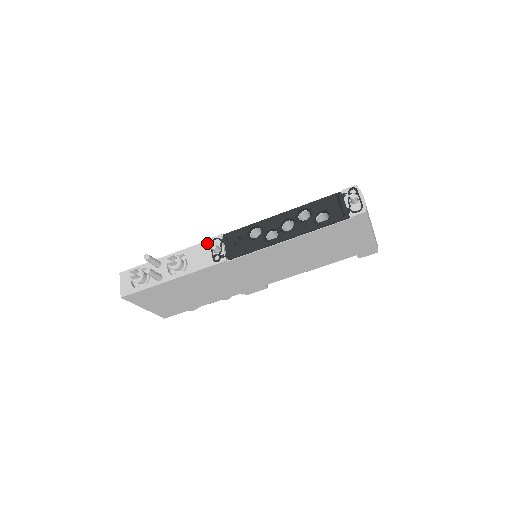
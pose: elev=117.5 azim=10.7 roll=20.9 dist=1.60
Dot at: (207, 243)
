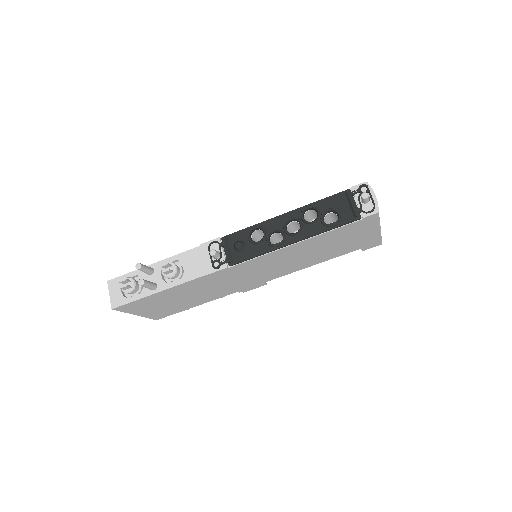
Dot at: (204, 247)
